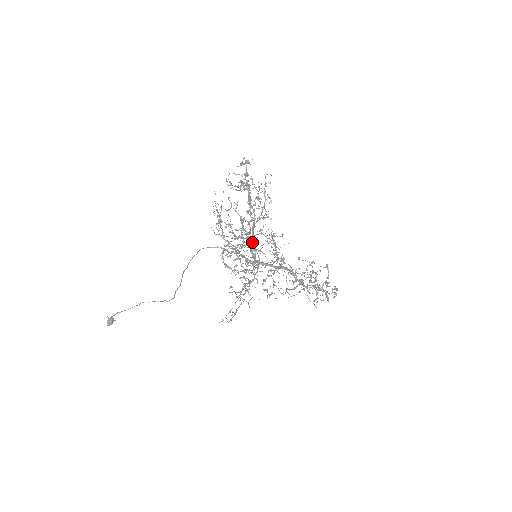
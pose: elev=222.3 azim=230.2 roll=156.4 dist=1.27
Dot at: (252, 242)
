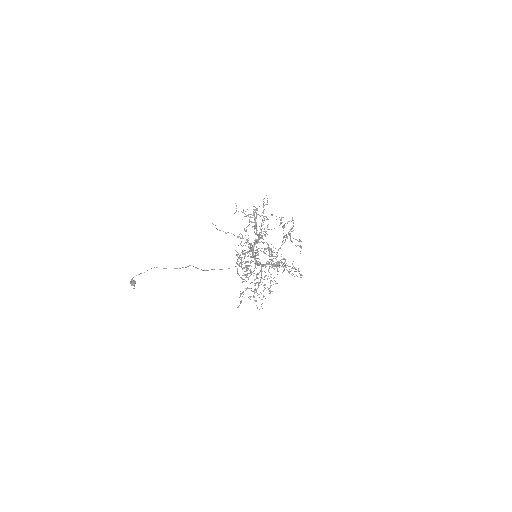
Dot at: occluded
